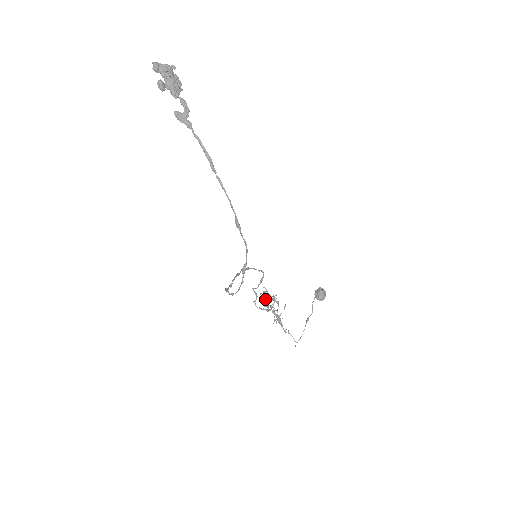
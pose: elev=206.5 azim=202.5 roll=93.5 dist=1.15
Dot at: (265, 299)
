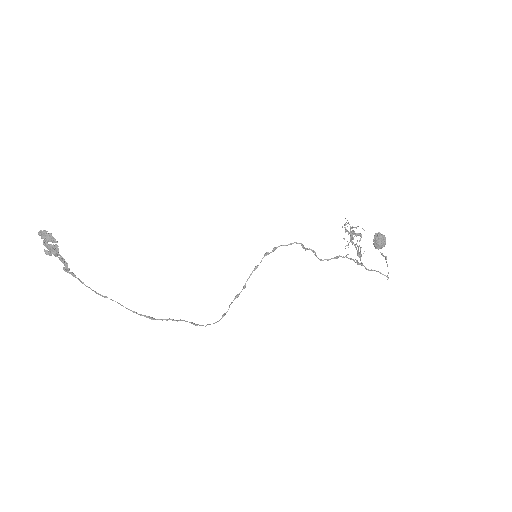
Dot at: occluded
